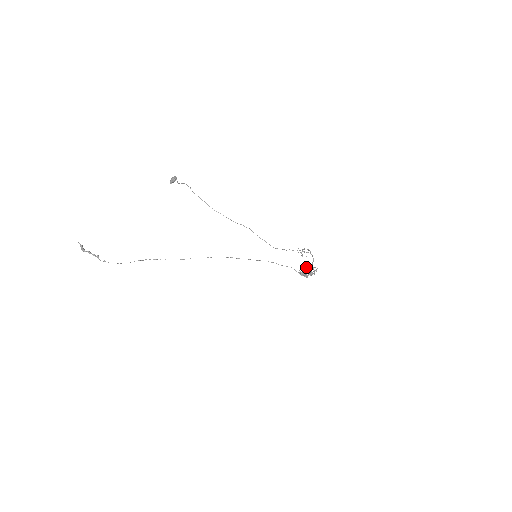
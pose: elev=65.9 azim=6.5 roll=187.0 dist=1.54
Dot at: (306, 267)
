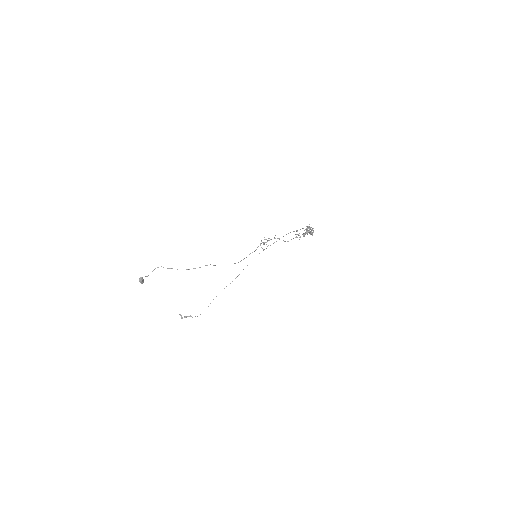
Dot at: (303, 228)
